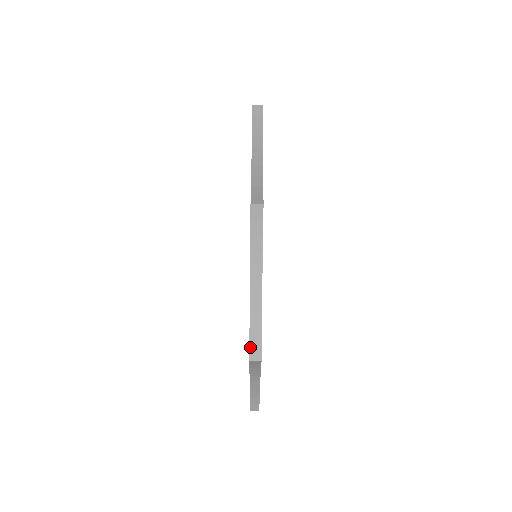
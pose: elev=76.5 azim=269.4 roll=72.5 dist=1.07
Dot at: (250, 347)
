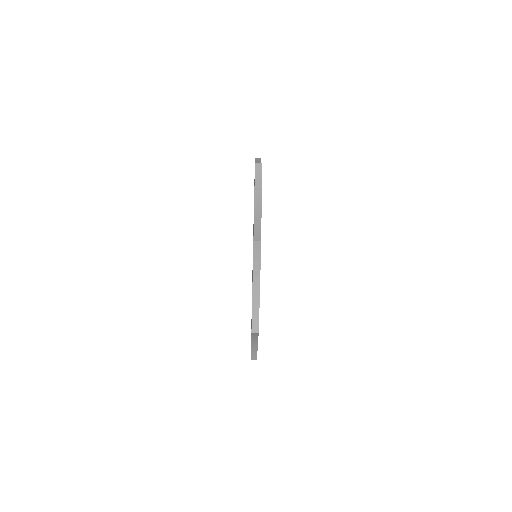
Dot at: (252, 324)
